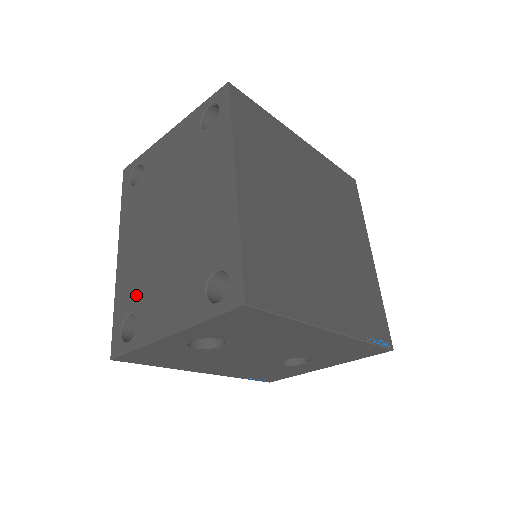
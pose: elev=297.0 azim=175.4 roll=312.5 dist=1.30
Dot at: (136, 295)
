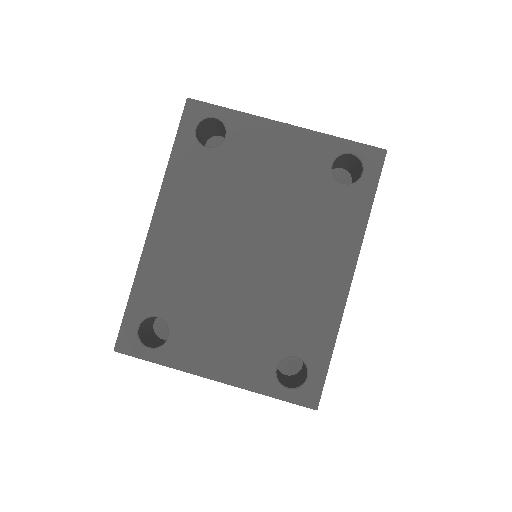
Dot at: (175, 302)
